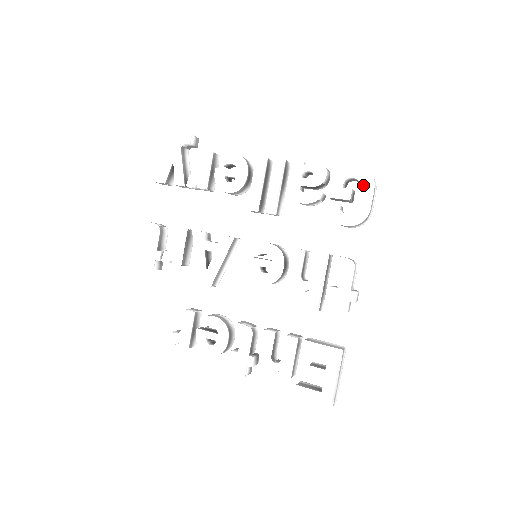
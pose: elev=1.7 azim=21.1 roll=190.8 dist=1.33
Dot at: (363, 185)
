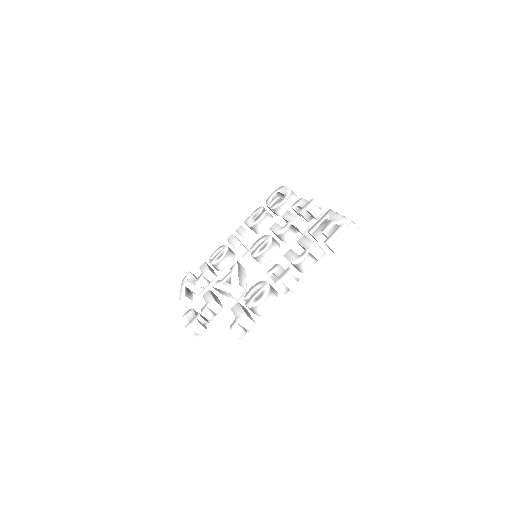
Dot at: (280, 191)
